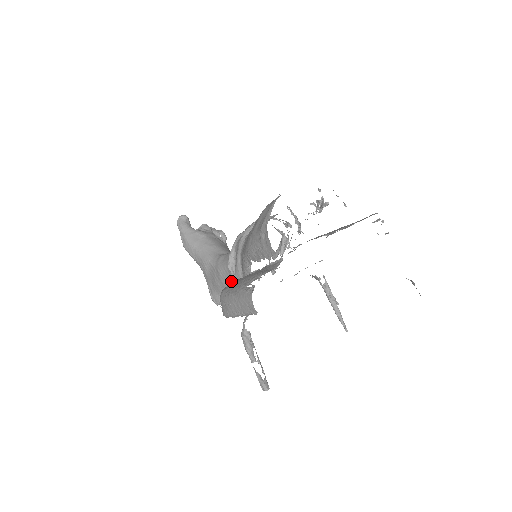
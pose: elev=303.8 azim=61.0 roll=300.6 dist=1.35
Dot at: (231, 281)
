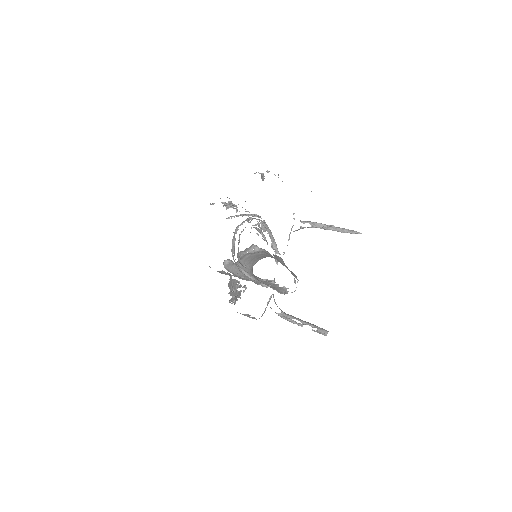
Dot at: (266, 281)
